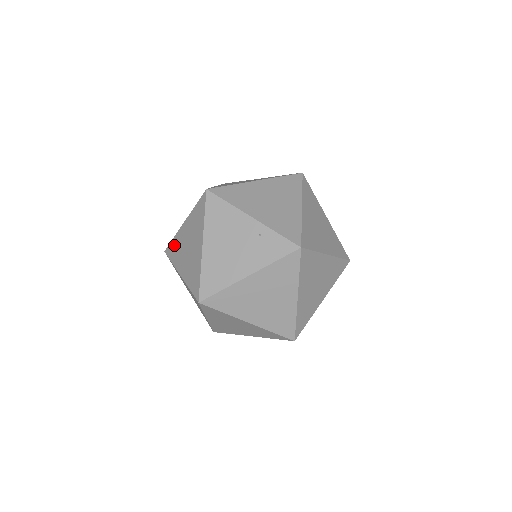
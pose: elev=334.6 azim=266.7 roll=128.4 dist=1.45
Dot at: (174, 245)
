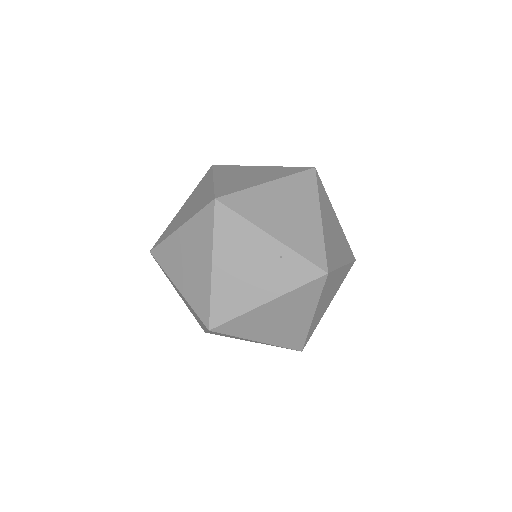
Dot at: (165, 250)
